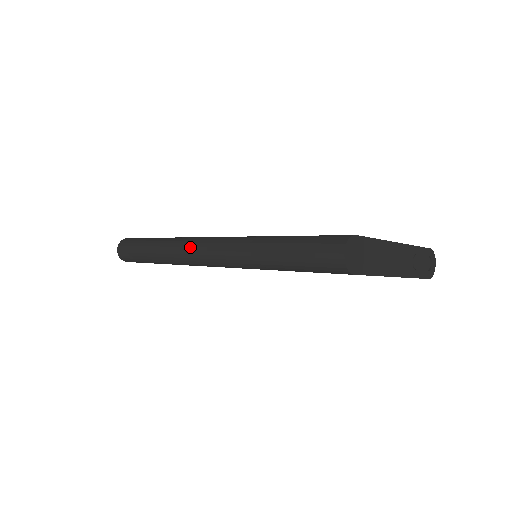
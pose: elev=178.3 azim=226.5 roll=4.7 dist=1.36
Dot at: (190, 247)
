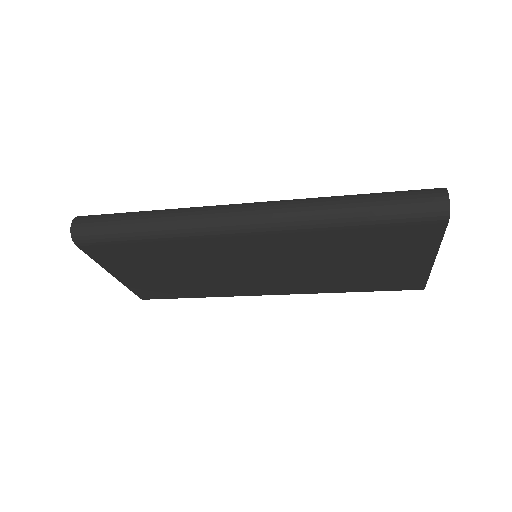
Dot at: (223, 209)
